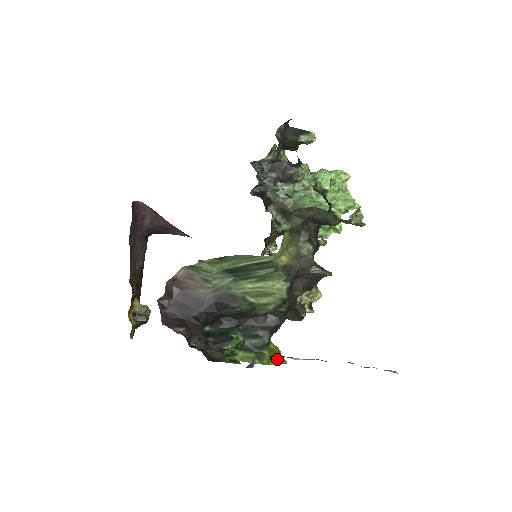
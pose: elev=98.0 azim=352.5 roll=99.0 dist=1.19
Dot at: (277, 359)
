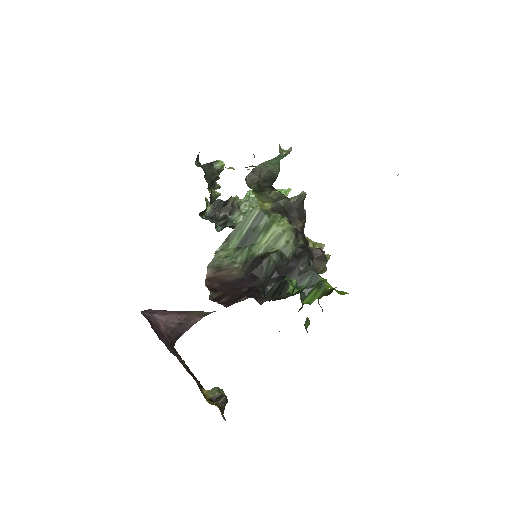
Dot at: (339, 293)
